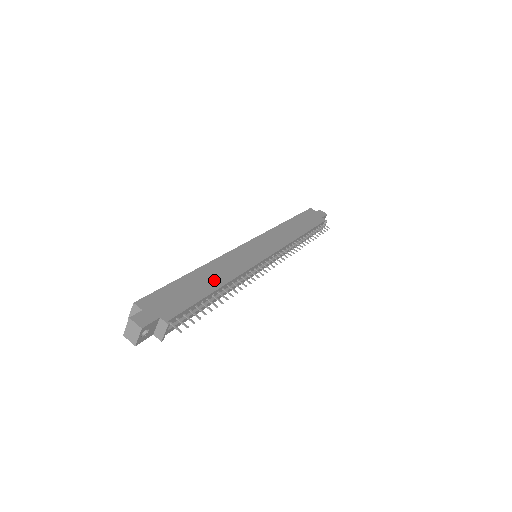
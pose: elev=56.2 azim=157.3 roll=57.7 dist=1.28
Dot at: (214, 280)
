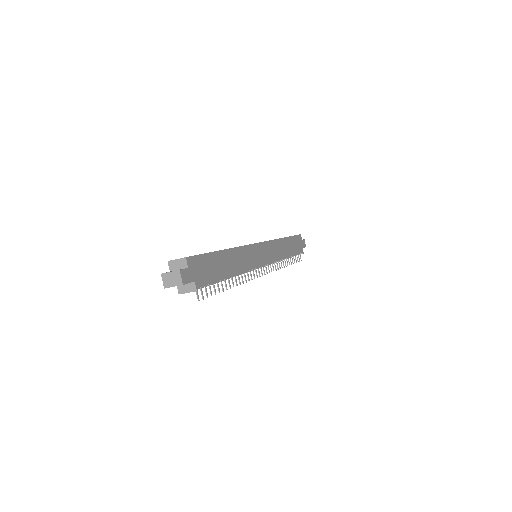
Dot at: (232, 267)
